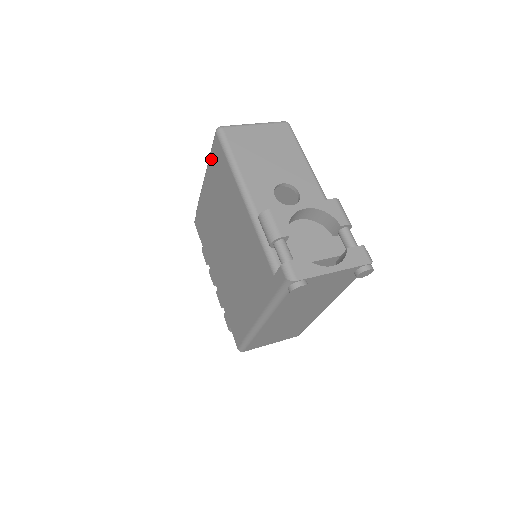
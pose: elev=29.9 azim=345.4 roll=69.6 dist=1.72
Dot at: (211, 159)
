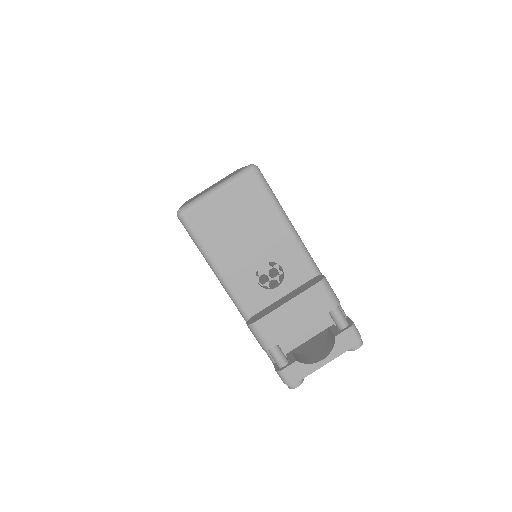
Dot at: occluded
